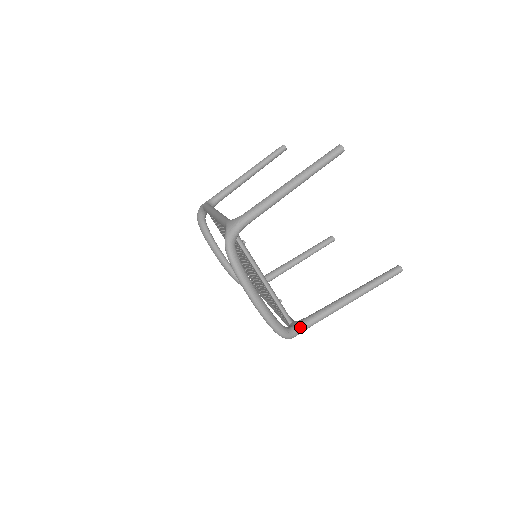
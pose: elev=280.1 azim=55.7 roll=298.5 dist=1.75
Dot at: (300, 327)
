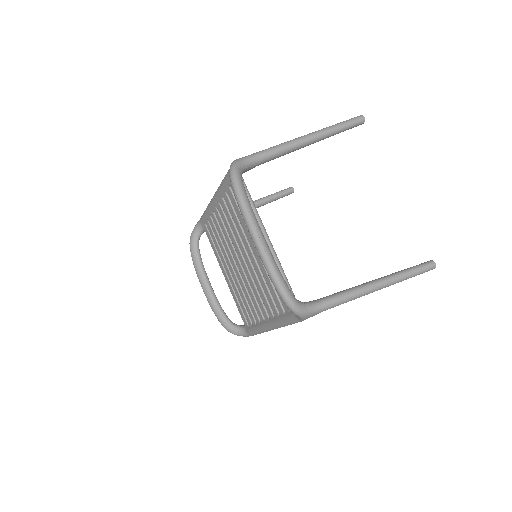
Dot at: (311, 303)
